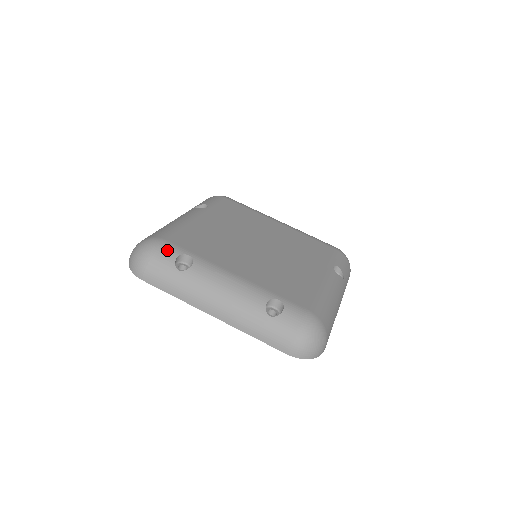
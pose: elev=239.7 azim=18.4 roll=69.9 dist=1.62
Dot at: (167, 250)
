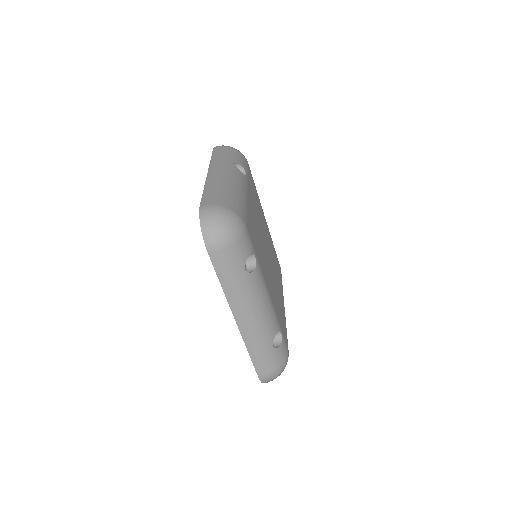
Dot at: (247, 242)
